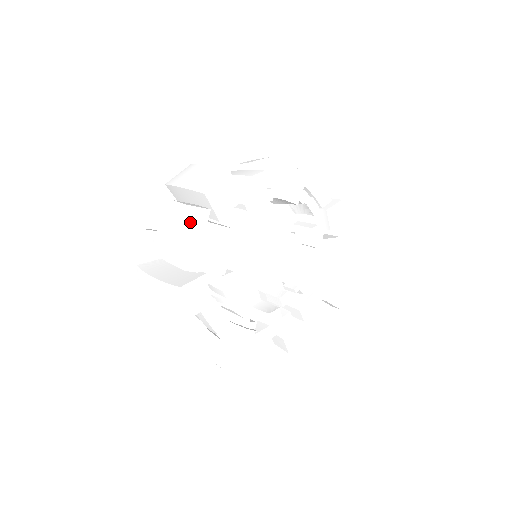
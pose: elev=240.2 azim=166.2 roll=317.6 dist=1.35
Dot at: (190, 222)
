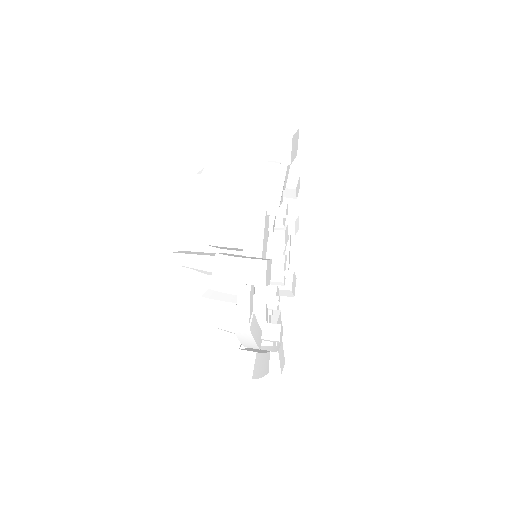
Dot at: (295, 142)
